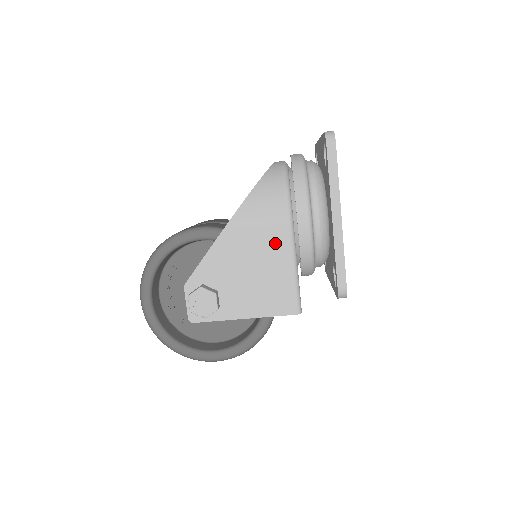
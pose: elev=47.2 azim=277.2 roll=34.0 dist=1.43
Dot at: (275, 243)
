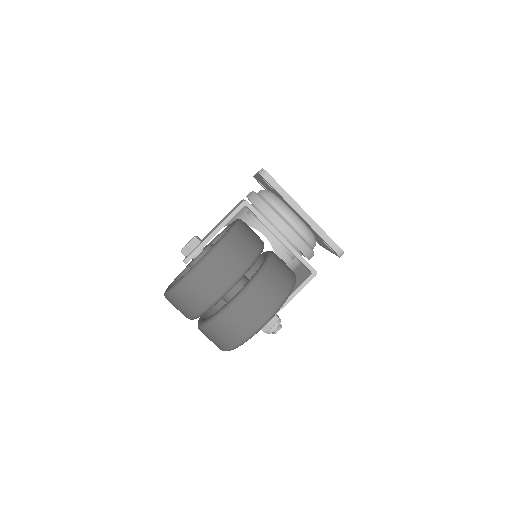
Dot at: occluded
